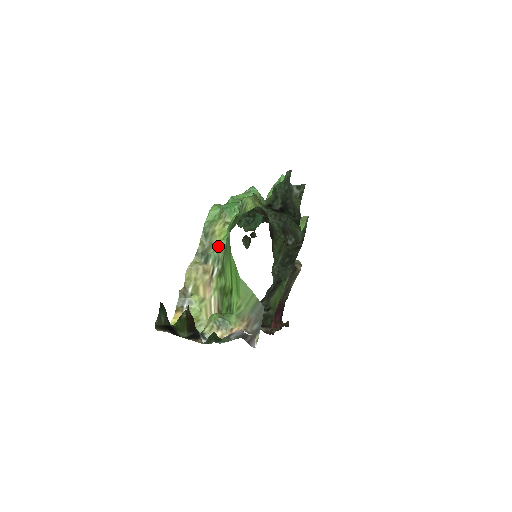
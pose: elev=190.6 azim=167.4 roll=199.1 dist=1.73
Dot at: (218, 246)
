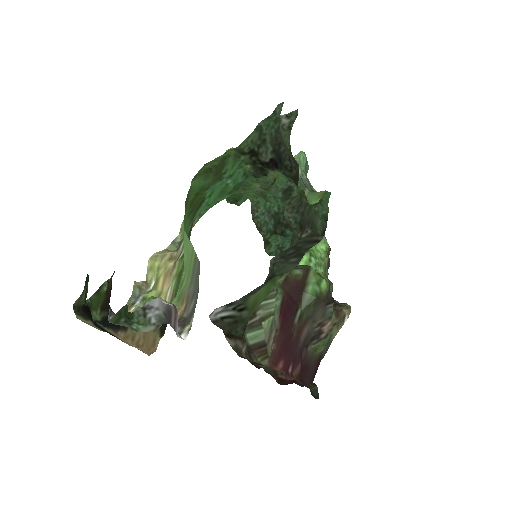
Dot at: (194, 224)
